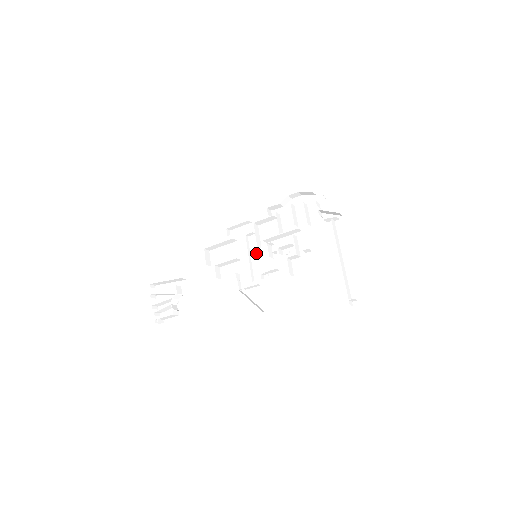
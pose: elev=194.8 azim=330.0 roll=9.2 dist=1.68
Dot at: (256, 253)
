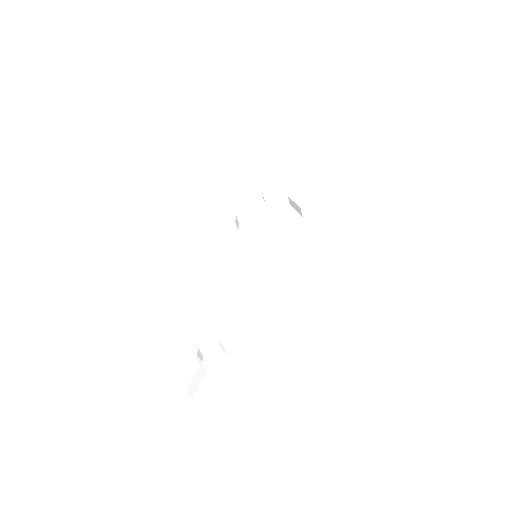
Dot at: (252, 260)
